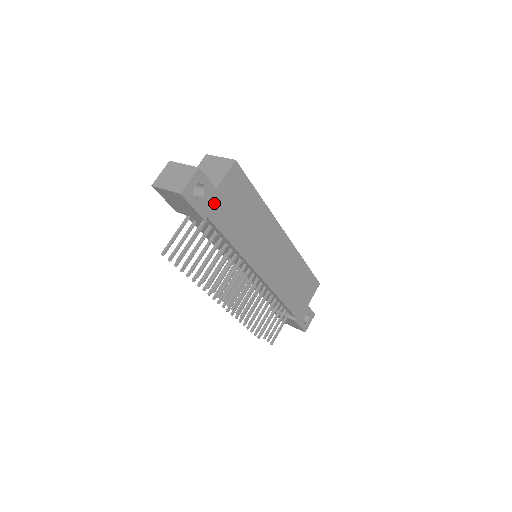
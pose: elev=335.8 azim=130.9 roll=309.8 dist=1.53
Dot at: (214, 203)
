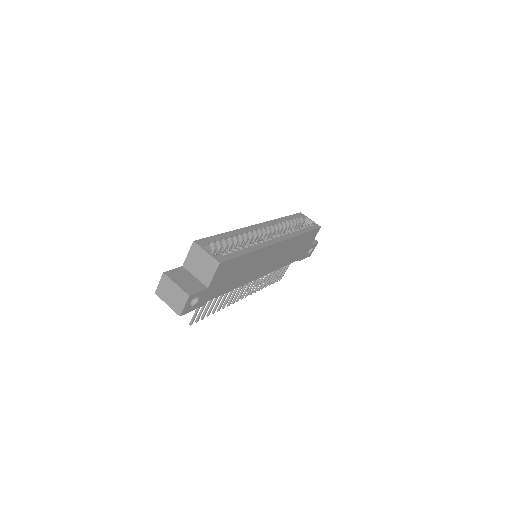
Dot at: (209, 293)
